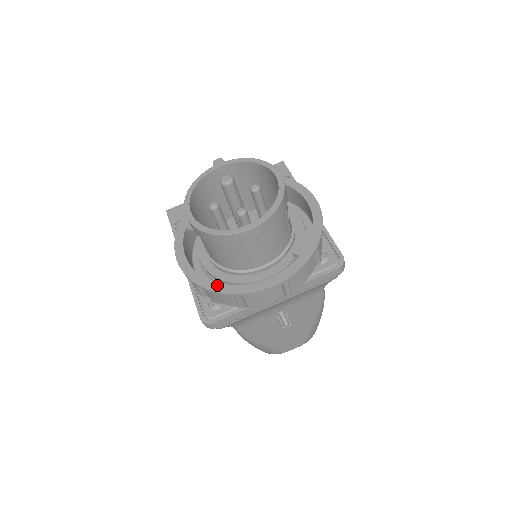
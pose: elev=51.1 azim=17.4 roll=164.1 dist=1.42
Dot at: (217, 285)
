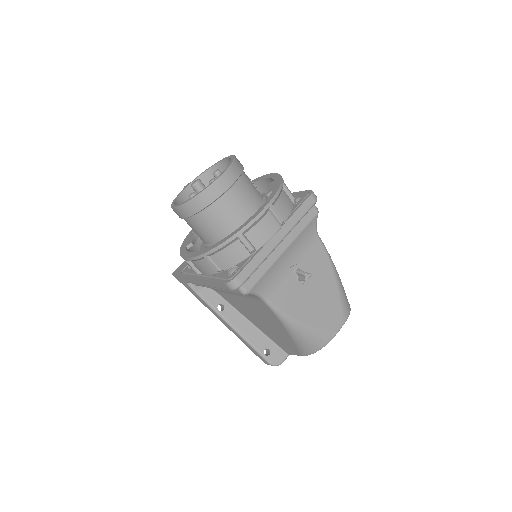
Dot at: (222, 240)
